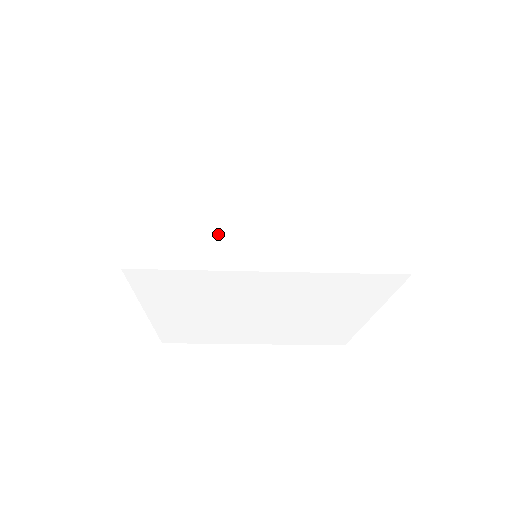
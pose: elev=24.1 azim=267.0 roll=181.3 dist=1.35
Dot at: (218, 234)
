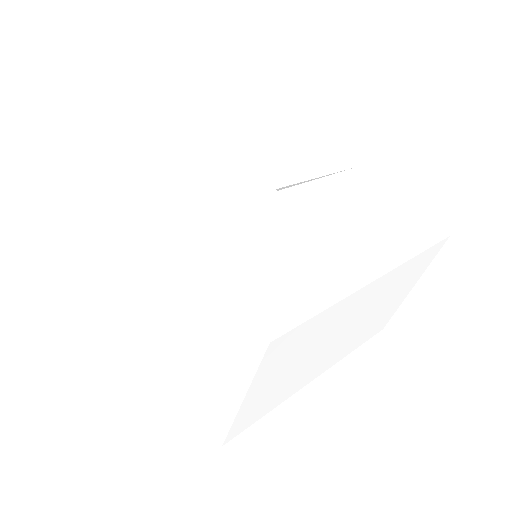
Dot at: (298, 380)
